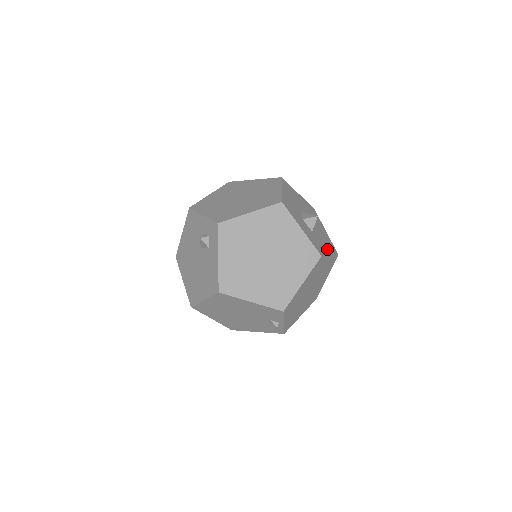
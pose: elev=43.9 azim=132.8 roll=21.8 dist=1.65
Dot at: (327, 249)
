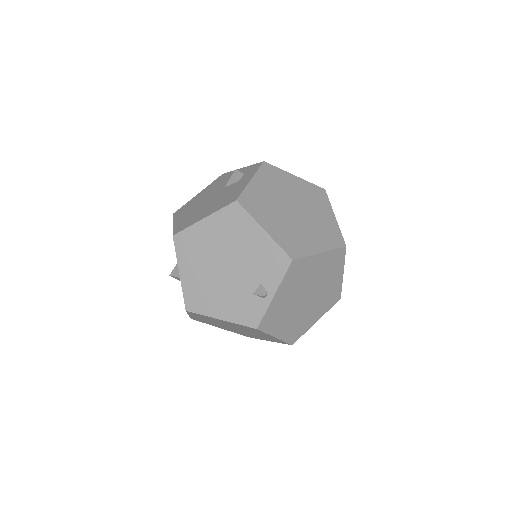
Dot at: occluded
